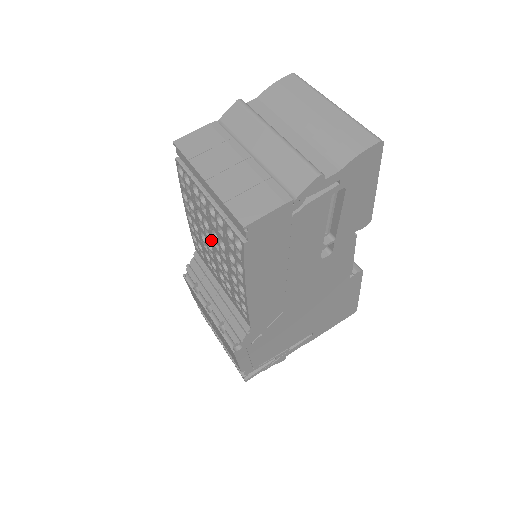
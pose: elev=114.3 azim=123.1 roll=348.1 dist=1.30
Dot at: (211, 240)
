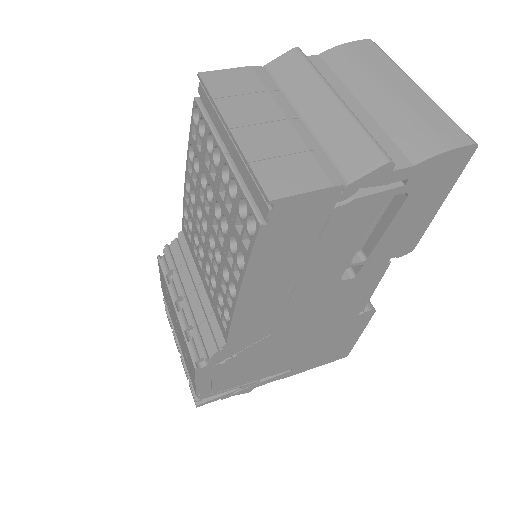
Dot at: (210, 217)
